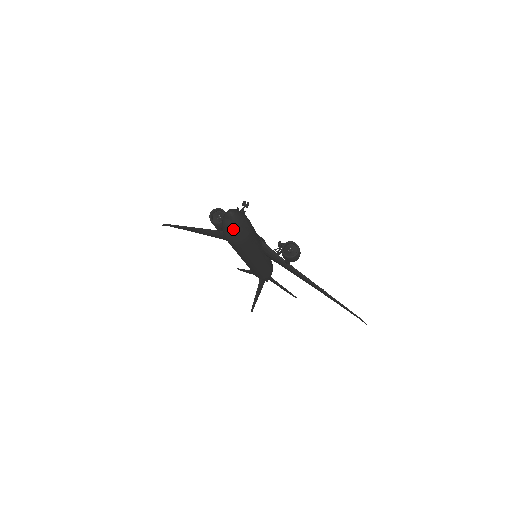
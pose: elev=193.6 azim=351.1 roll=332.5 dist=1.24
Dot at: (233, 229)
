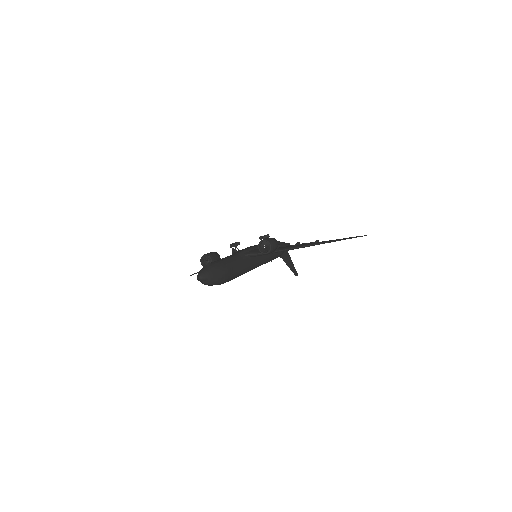
Dot at: (211, 283)
